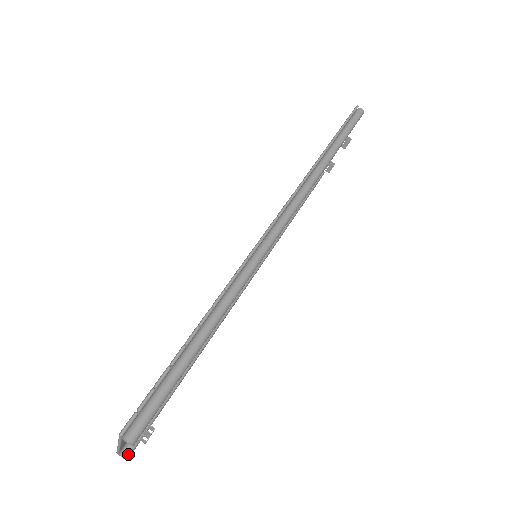
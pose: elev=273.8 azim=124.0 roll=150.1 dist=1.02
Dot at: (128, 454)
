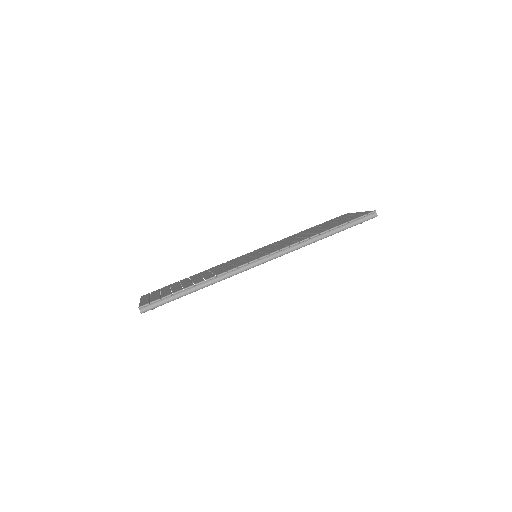
Dot at: occluded
